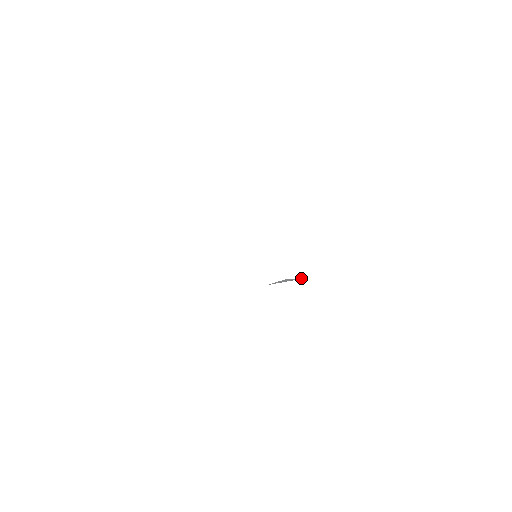
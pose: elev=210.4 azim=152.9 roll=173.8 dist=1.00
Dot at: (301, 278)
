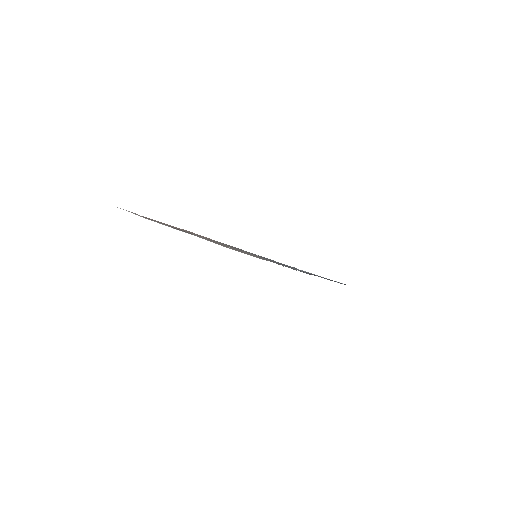
Dot at: occluded
